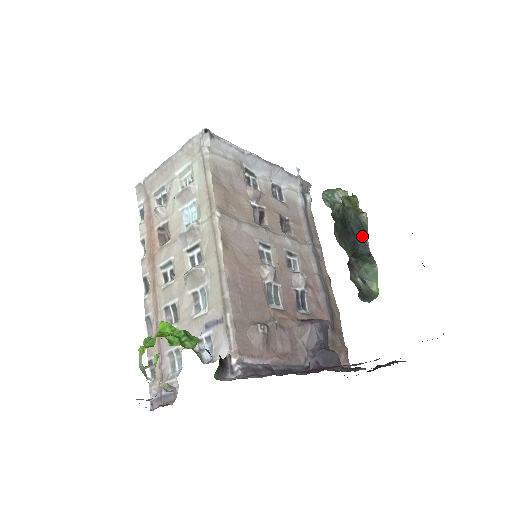
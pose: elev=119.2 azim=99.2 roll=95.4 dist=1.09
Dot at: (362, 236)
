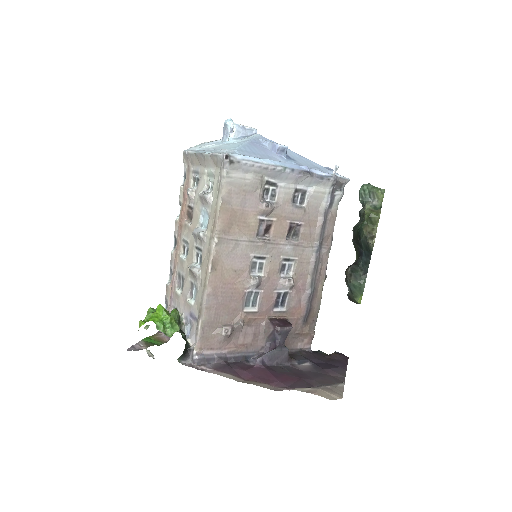
Dot at: (367, 254)
